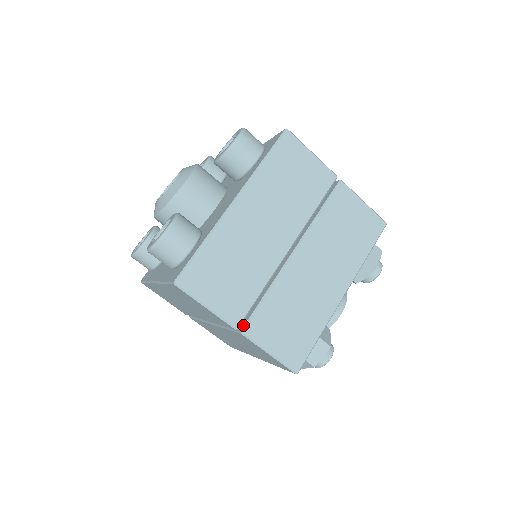
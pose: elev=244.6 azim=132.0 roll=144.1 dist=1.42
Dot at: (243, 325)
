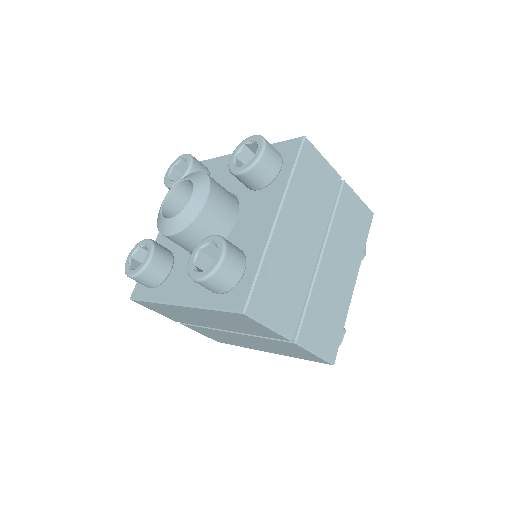
Dot at: (295, 335)
